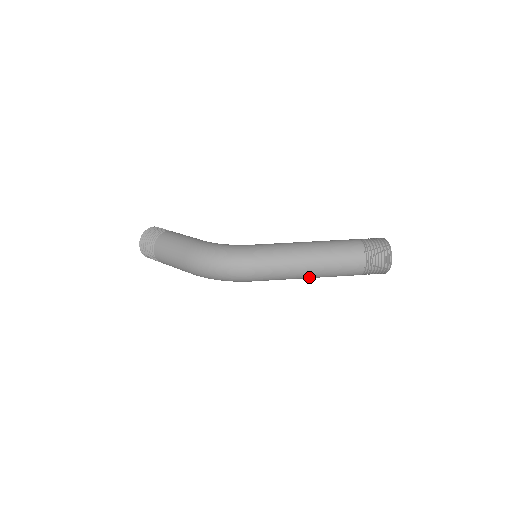
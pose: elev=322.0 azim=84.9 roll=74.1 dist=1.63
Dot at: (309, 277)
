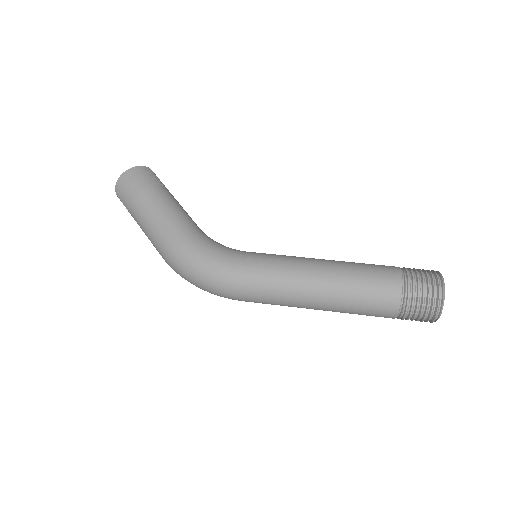
Dot at: occluded
